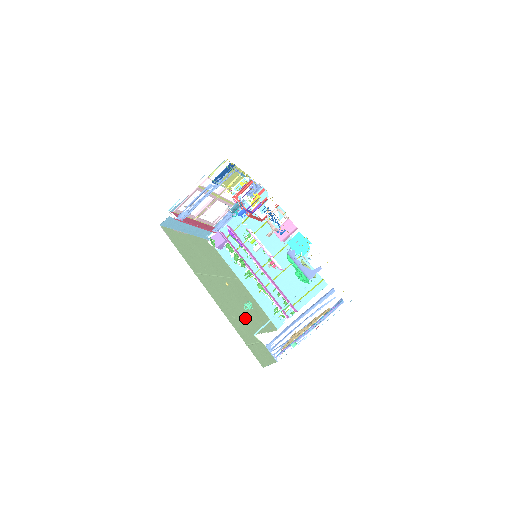
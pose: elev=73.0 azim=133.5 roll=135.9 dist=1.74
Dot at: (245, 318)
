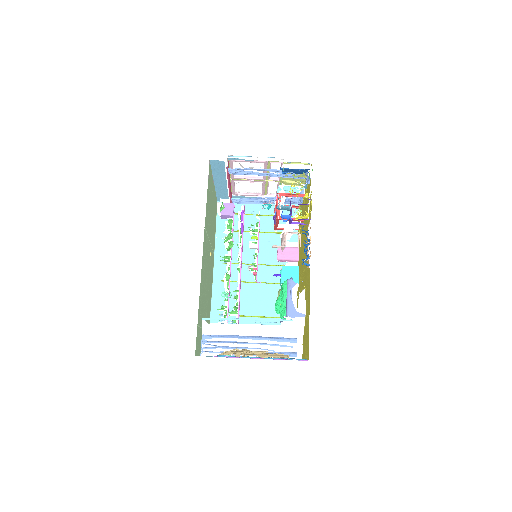
Dot at: (205, 297)
